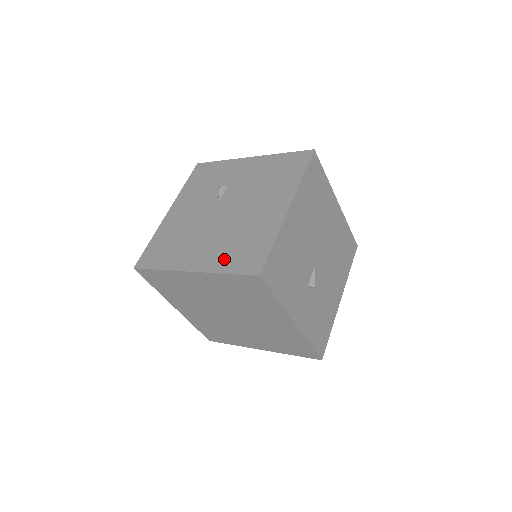
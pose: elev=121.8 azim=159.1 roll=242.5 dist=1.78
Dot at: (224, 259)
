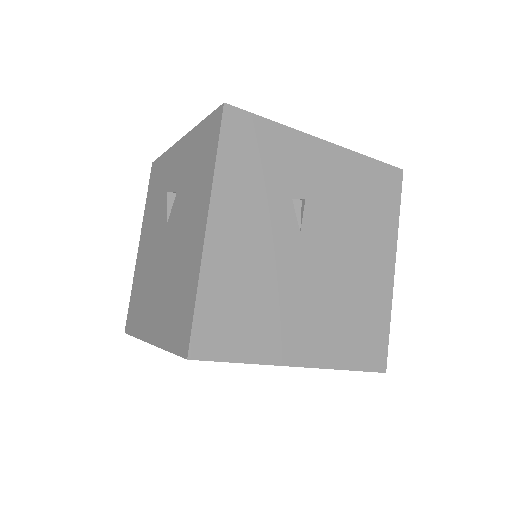
Dot at: (341, 347)
